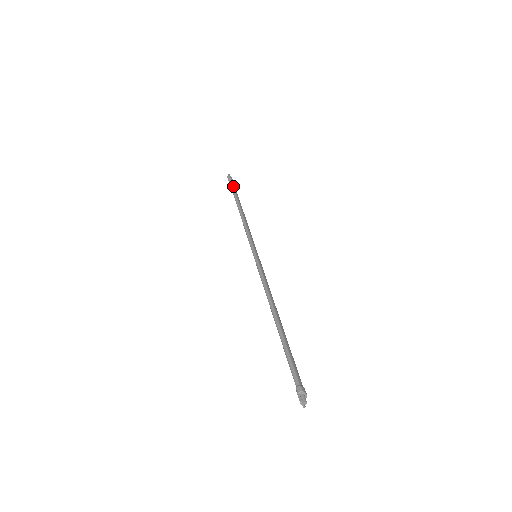
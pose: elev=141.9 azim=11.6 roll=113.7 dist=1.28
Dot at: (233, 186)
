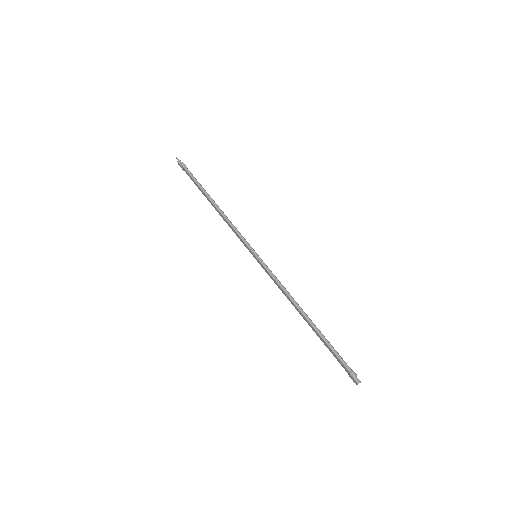
Dot at: (192, 175)
